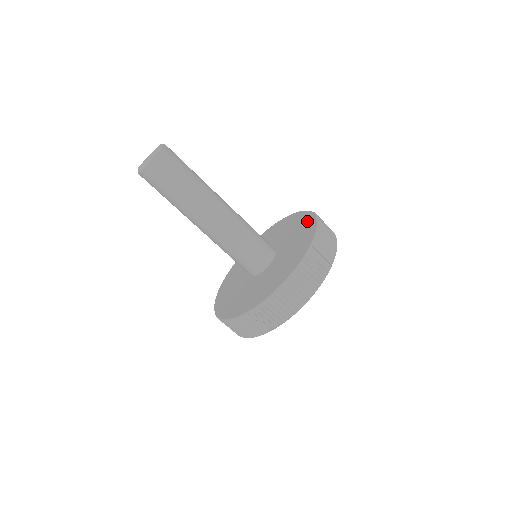
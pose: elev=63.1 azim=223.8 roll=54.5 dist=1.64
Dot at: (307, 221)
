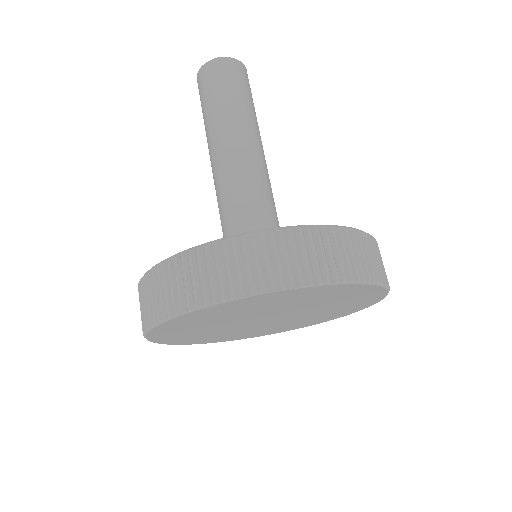
Dot at: occluded
